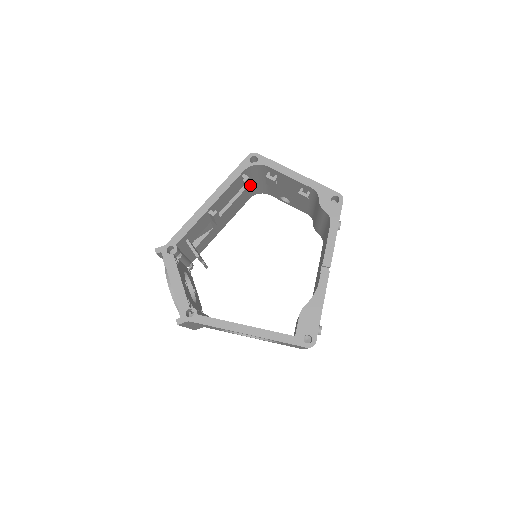
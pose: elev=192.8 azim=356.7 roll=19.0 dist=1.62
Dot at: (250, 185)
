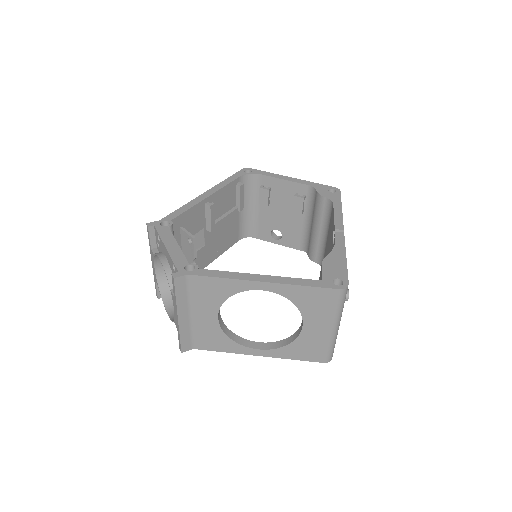
Dot at: (241, 213)
